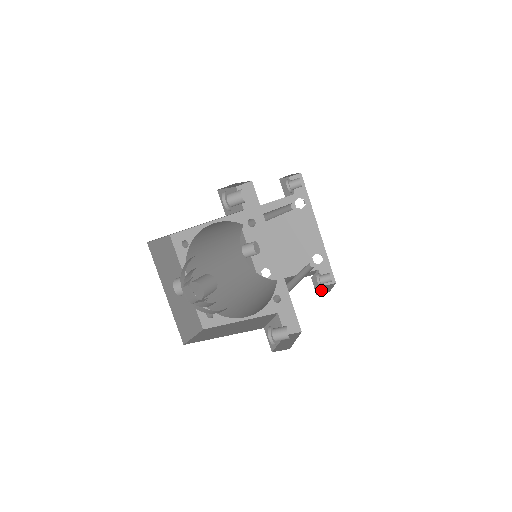
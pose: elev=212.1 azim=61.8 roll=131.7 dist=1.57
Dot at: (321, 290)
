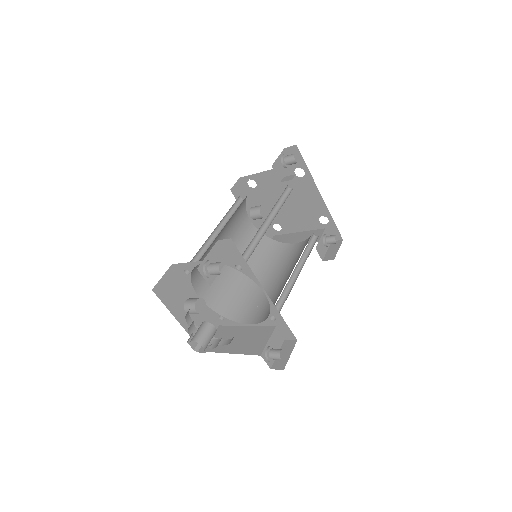
Dot at: (328, 252)
